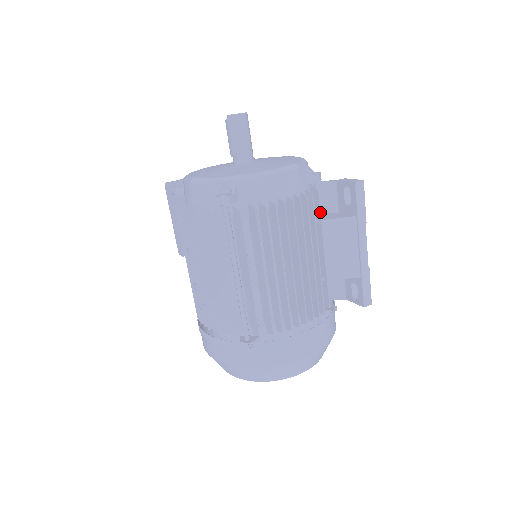
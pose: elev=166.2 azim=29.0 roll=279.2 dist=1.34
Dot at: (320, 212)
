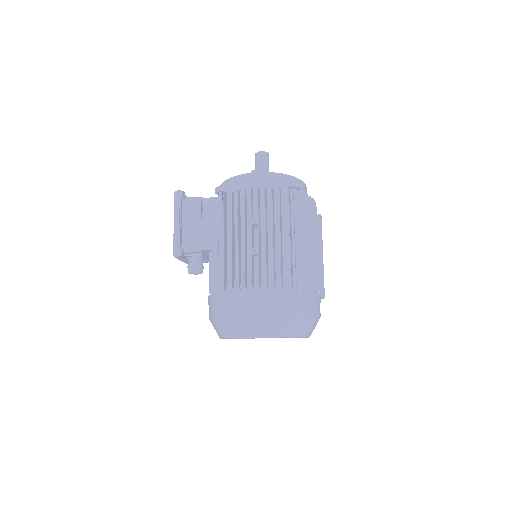
Dot at: occluded
